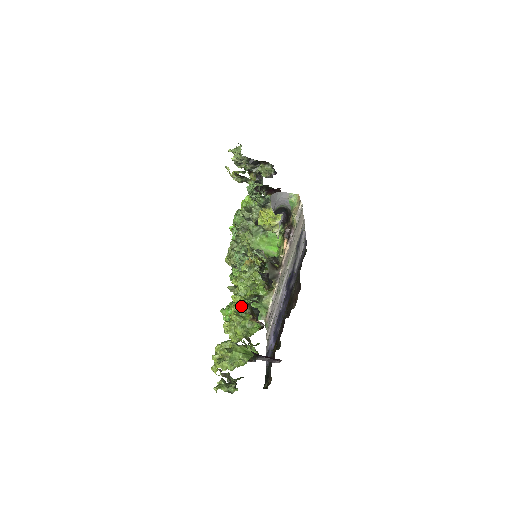
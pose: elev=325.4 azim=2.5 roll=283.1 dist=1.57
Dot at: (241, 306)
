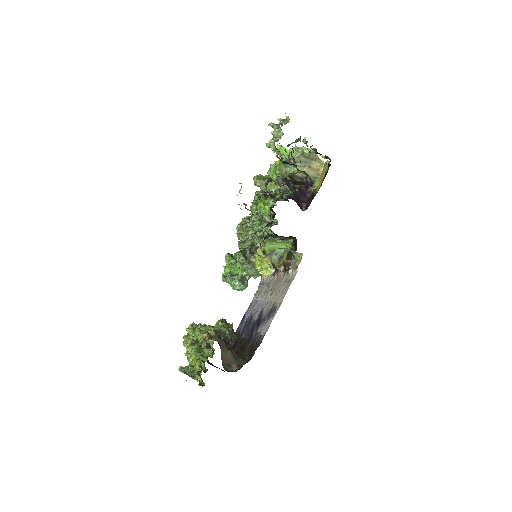
Dot at: occluded
